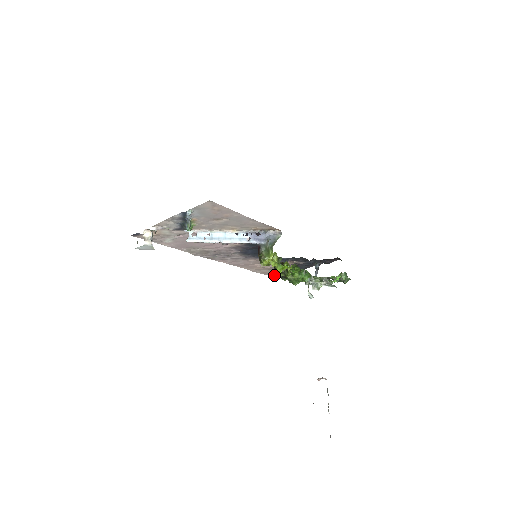
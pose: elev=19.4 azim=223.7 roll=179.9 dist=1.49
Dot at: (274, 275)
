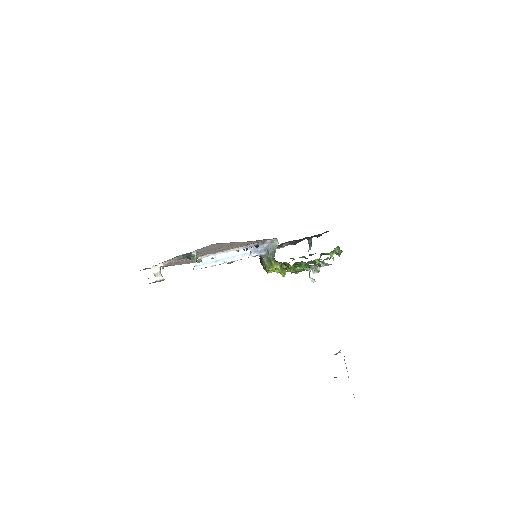
Dot at: occluded
